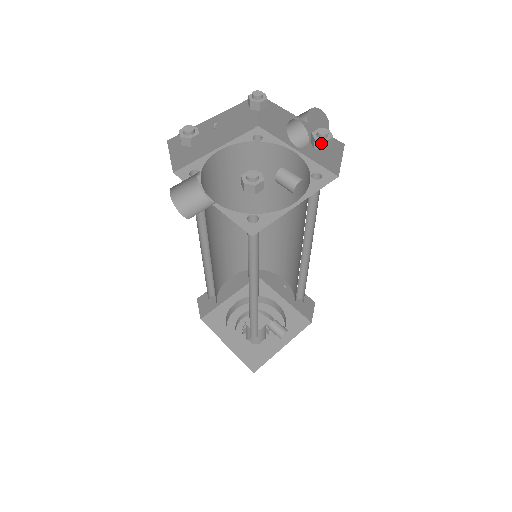
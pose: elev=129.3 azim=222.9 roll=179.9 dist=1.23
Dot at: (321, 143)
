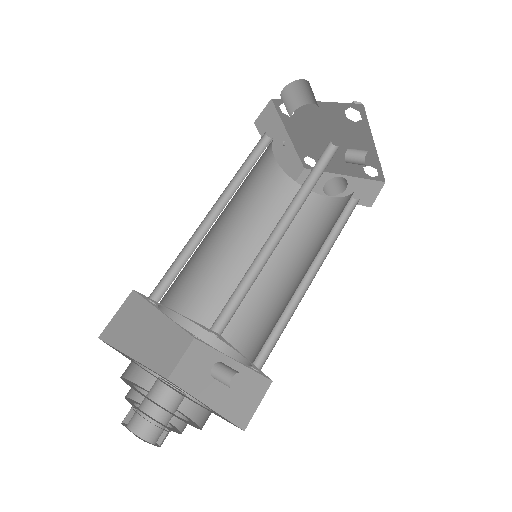
Dot at: occluded
